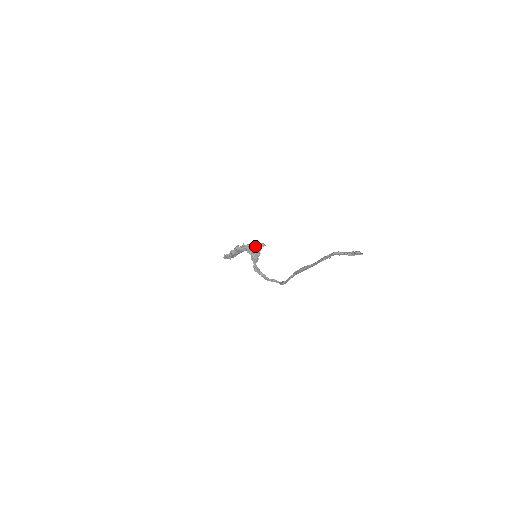
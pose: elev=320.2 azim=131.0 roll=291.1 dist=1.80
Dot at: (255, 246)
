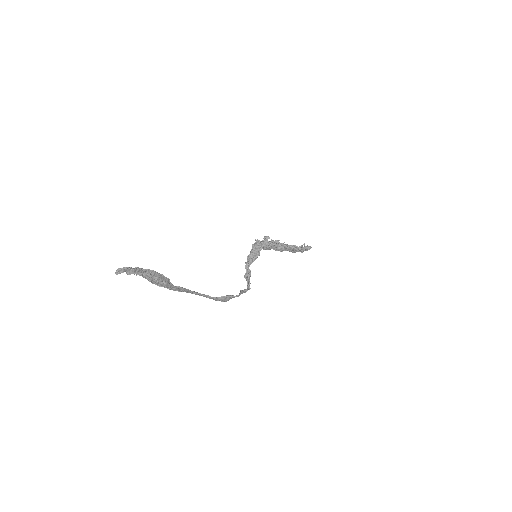
Dot at: (262, 241)
